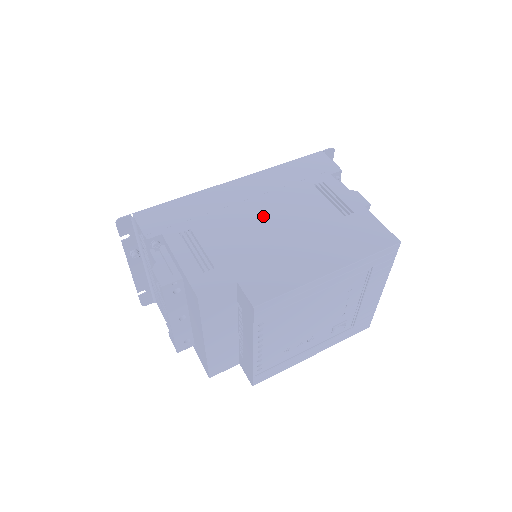
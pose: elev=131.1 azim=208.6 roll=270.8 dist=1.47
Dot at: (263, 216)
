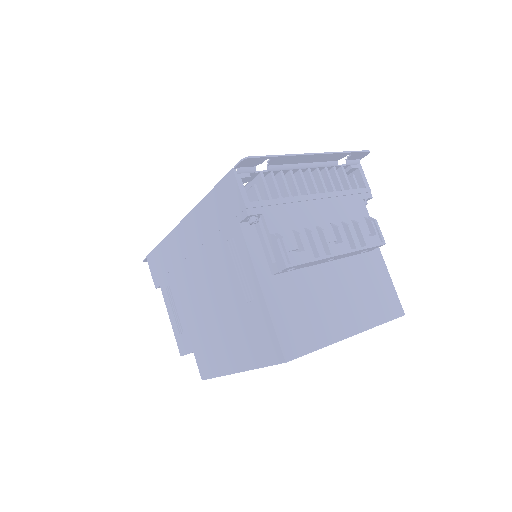
Dot at: (199, 283)
